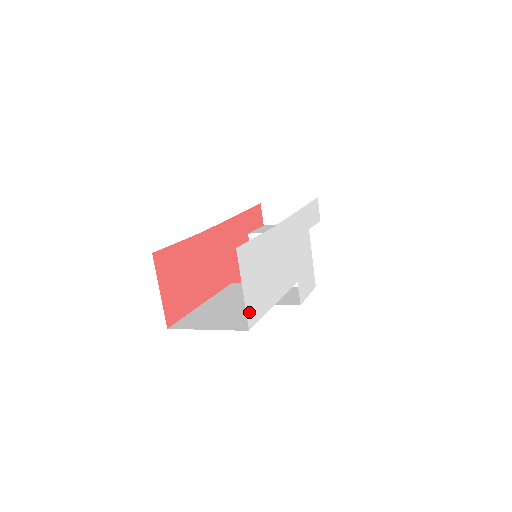
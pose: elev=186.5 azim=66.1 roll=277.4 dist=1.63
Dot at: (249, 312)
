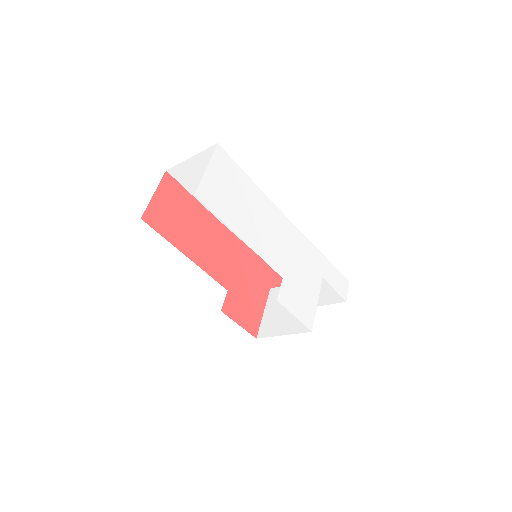
Dot at: (204, 188)
